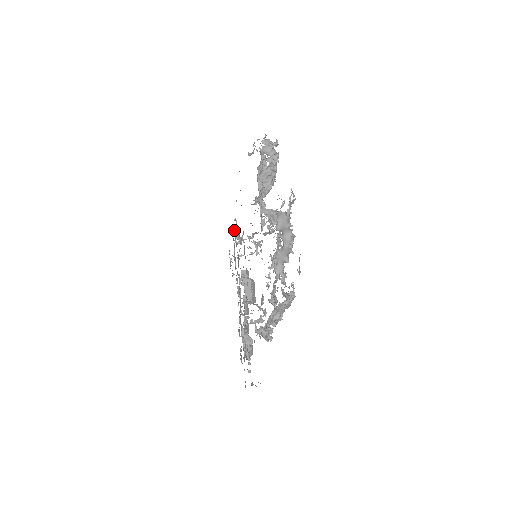
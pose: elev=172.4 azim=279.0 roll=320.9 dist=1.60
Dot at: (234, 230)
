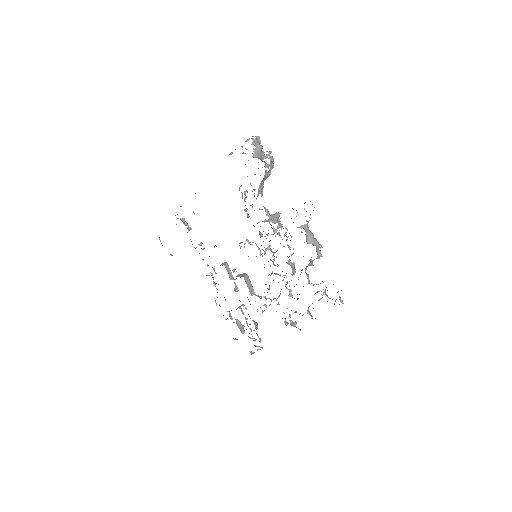
Dot at: (175, 215)
